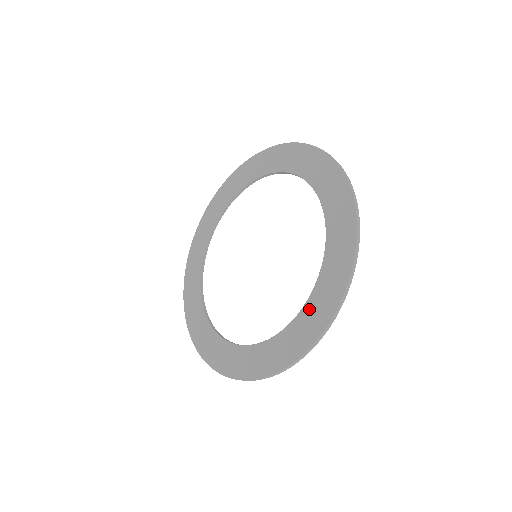
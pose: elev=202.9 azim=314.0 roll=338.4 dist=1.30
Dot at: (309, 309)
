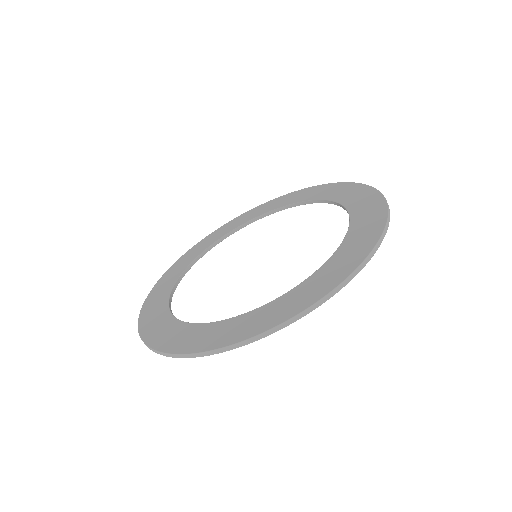
Dot at: (358, 214)
